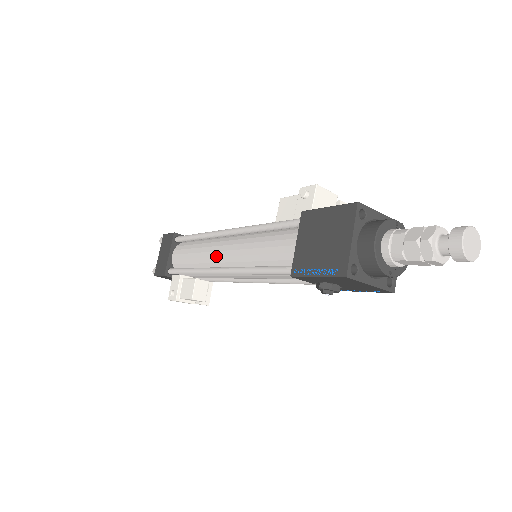
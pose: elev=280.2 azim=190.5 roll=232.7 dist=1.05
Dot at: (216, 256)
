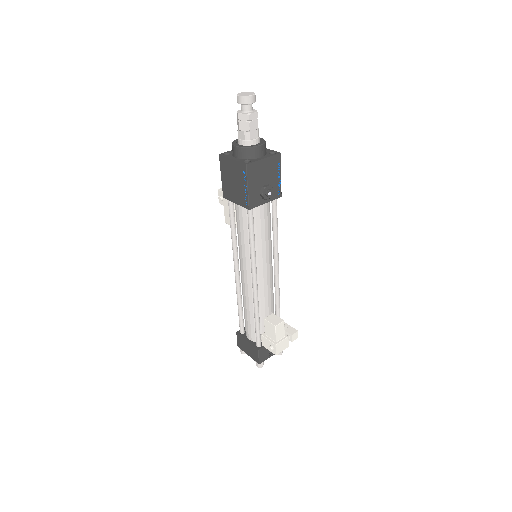
Dot at: (247, 286)
